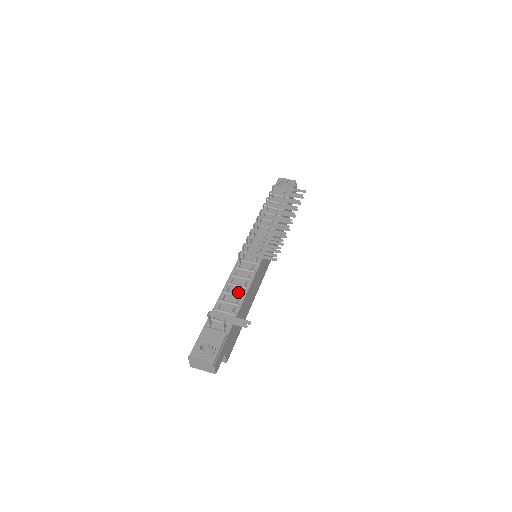
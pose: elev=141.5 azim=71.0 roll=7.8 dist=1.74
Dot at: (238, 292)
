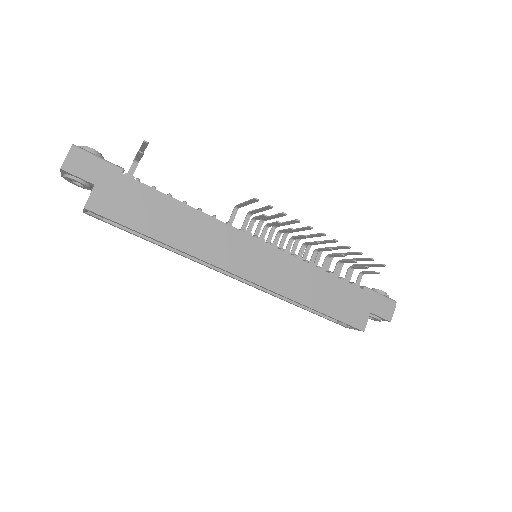
Dot at: occluded
